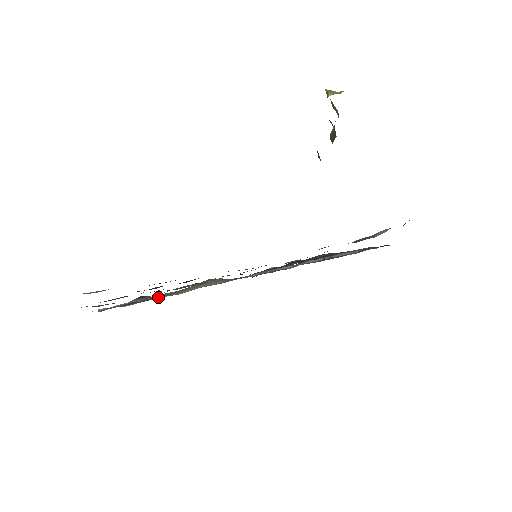
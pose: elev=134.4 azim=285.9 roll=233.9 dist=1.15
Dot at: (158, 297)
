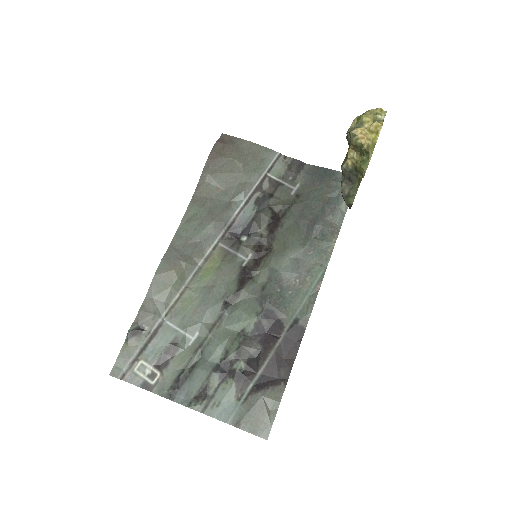
Dot at: (161, 324)
